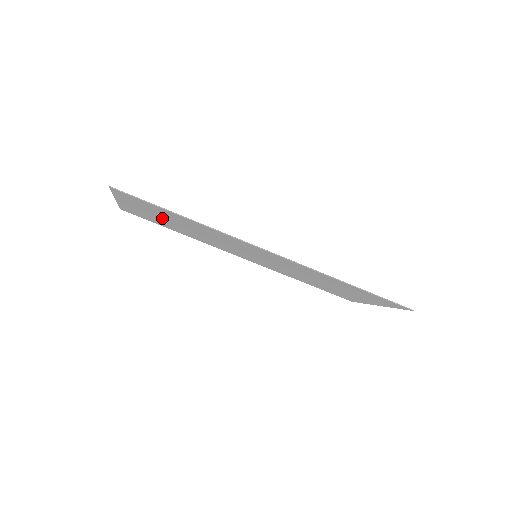
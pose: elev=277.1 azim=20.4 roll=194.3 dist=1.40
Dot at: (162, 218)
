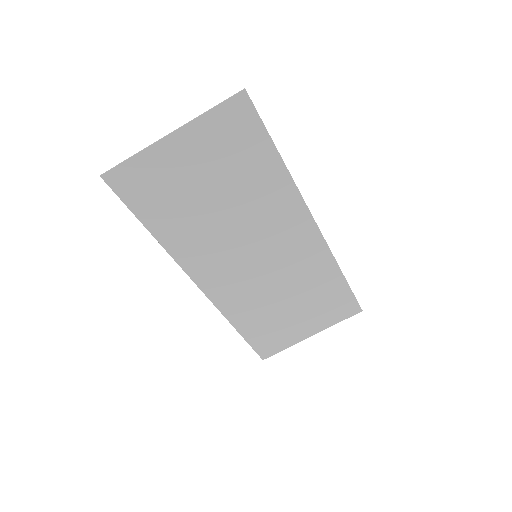
Dot at: (204, 177)
